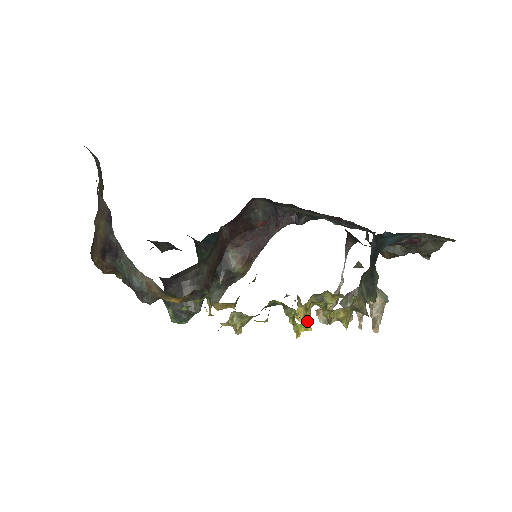
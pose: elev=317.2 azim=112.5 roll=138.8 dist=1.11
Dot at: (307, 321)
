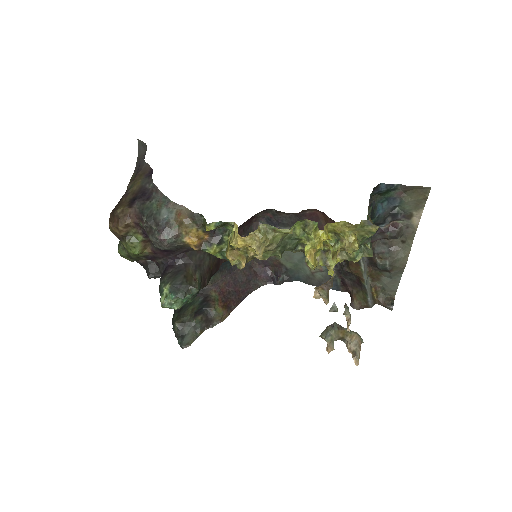
Dot at: (327, 233)
